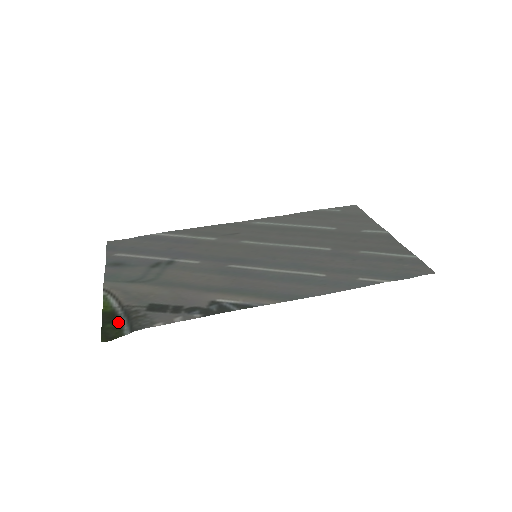
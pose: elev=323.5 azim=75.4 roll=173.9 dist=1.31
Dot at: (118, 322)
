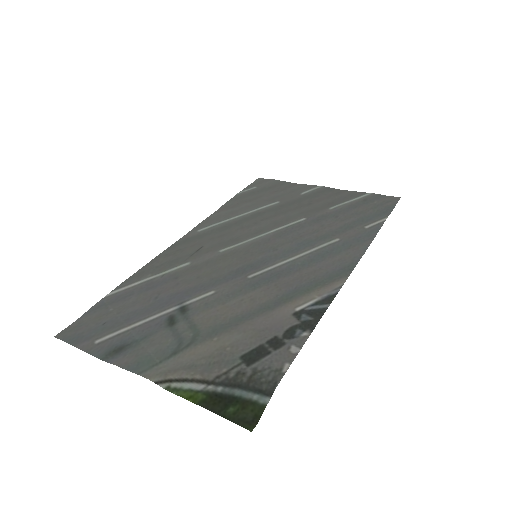
Dot at: (235, 399)
